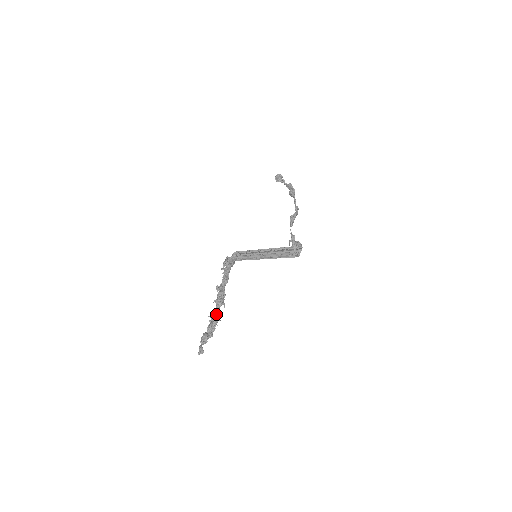
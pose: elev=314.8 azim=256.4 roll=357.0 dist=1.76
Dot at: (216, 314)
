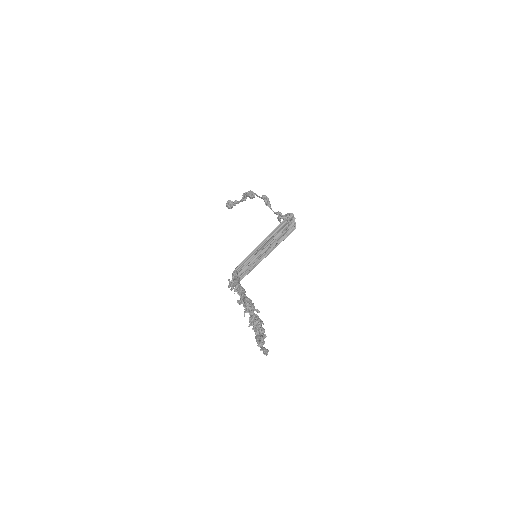
Dot at: (255, 317)
